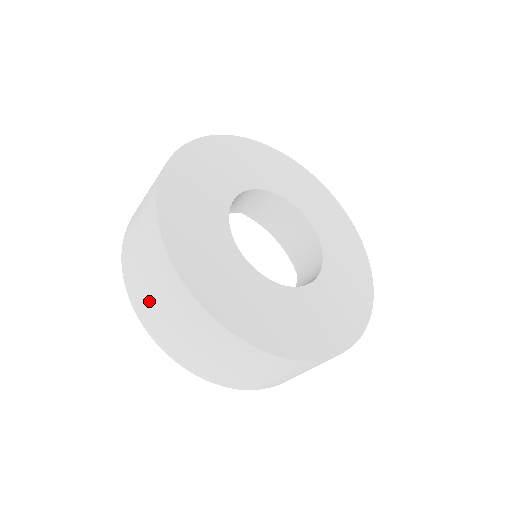
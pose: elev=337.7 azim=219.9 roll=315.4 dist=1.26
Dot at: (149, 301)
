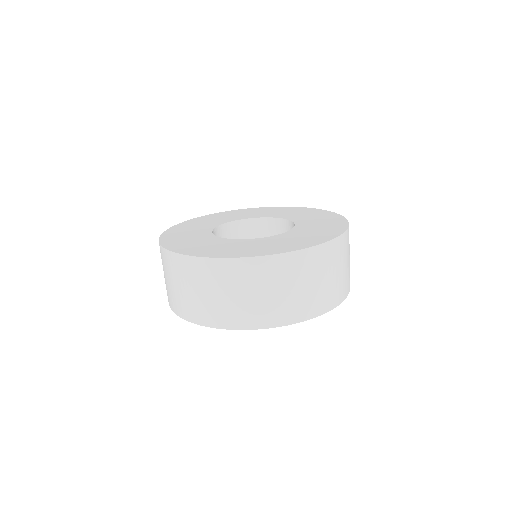
Dot at: occluded
